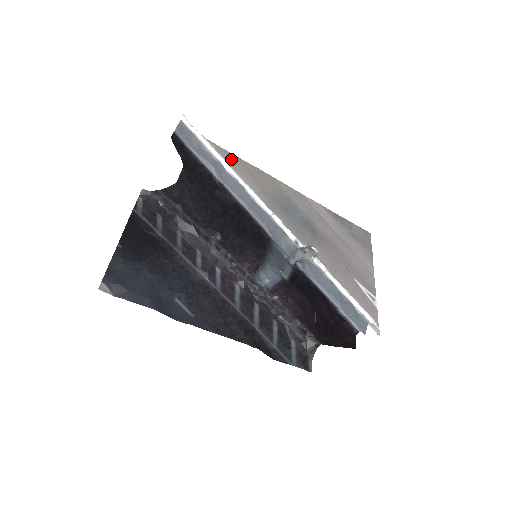
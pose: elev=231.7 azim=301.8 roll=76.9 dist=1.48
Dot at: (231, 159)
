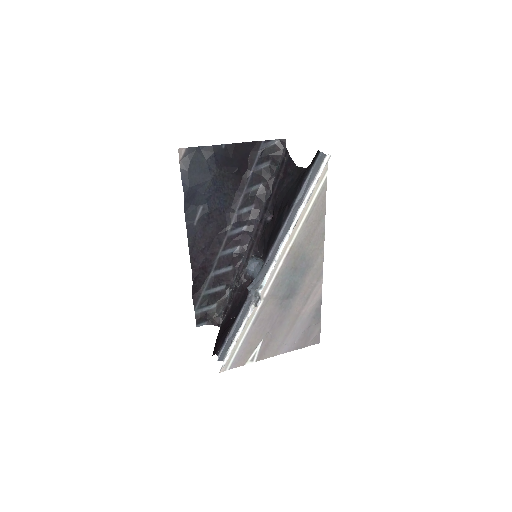
Dot at: (319, 208)
